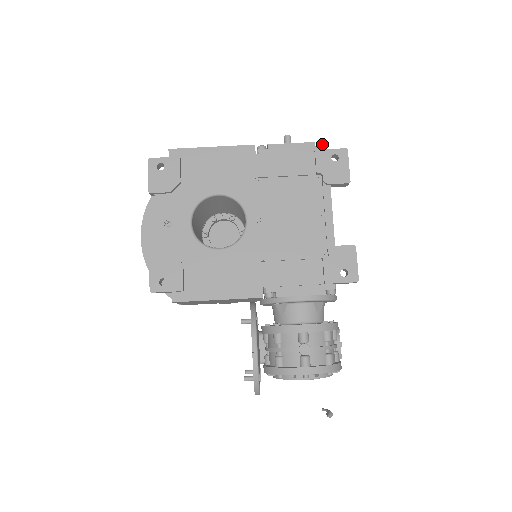
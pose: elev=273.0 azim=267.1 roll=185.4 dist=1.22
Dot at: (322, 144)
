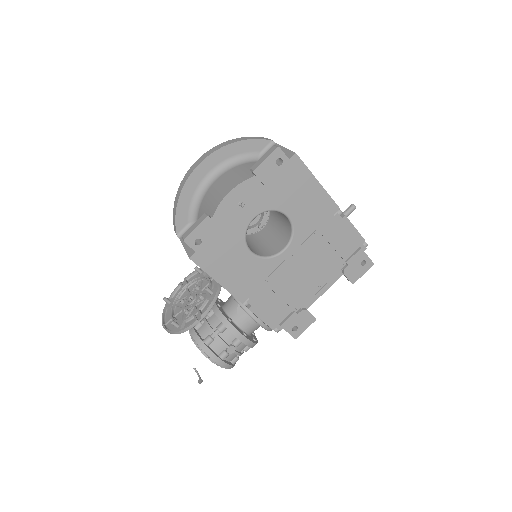
Dot at: occluded
